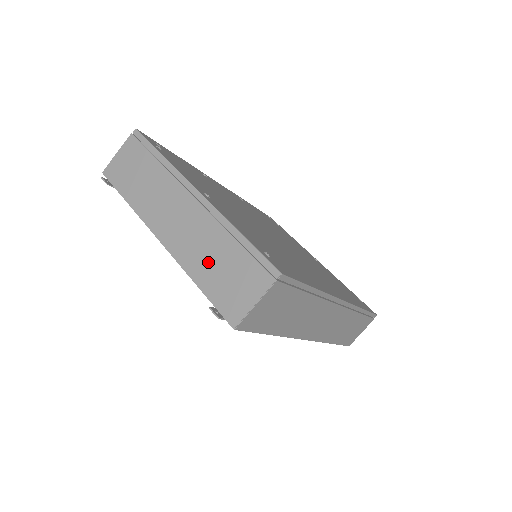
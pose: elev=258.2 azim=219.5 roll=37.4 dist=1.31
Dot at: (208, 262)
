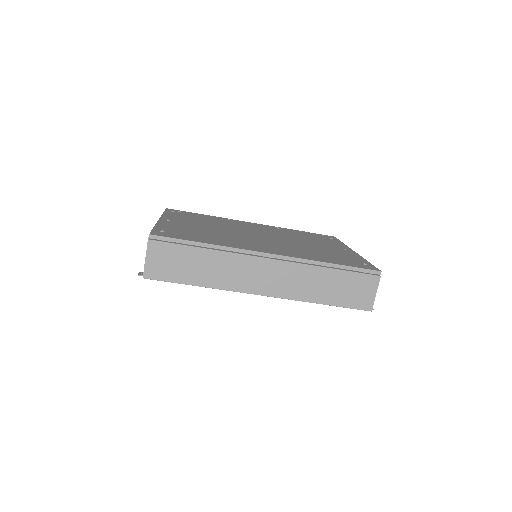
Dot at: occluded
